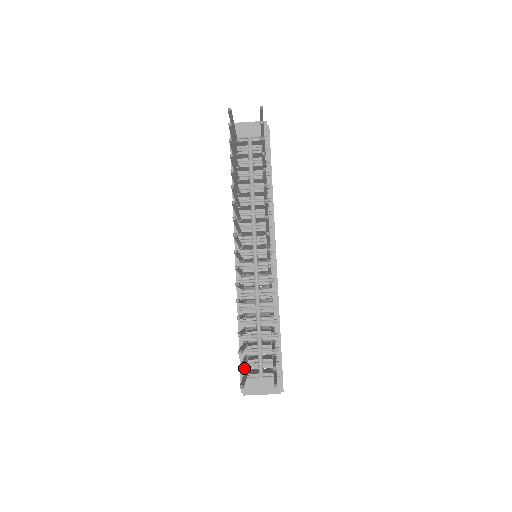
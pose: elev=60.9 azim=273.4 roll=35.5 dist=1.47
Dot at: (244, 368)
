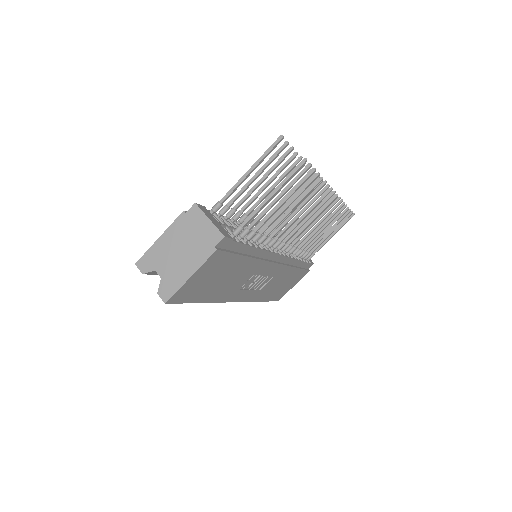
Dot at: (211, 212)
